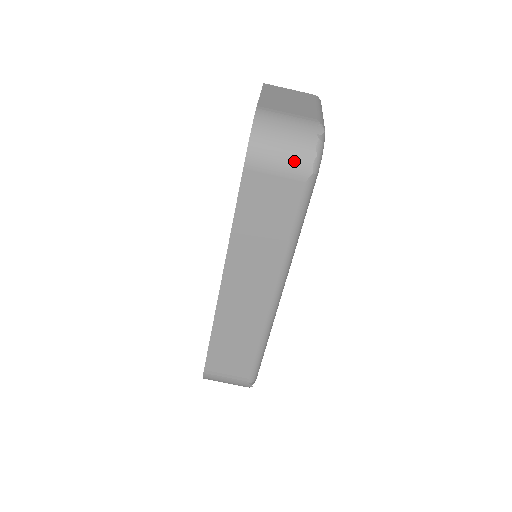
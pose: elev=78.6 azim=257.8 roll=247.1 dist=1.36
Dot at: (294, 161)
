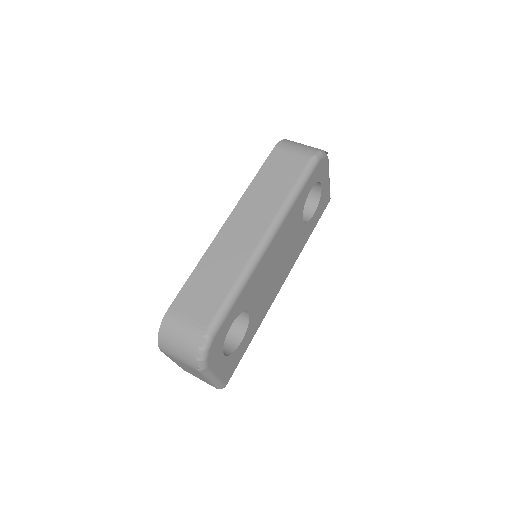
Dot at: (306, 149)
